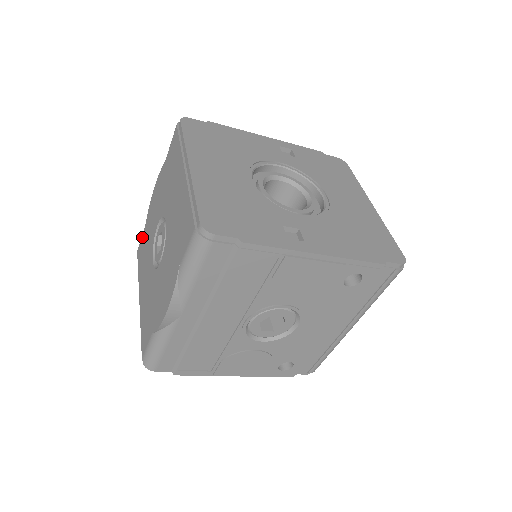
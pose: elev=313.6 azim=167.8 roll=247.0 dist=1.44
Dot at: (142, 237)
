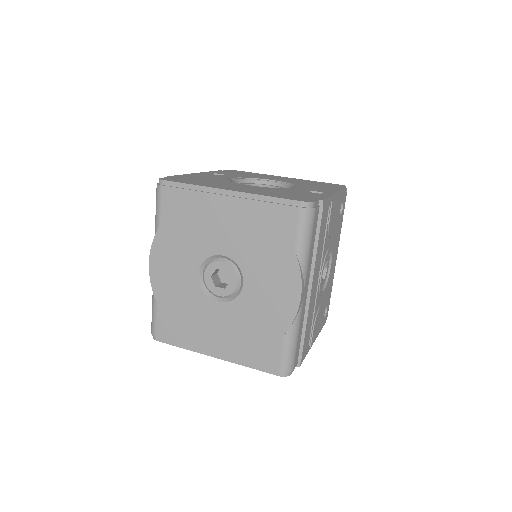
Dot at: (159, 316)
